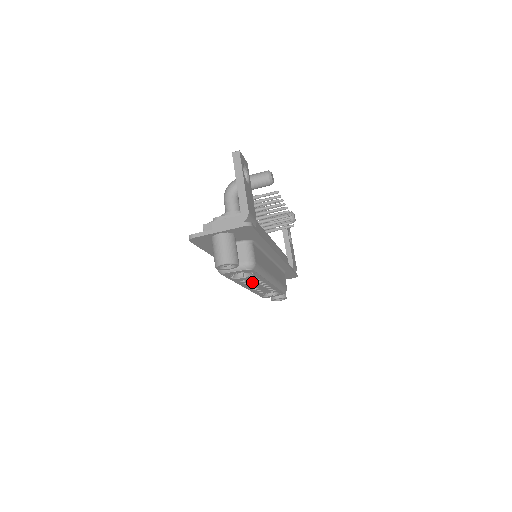
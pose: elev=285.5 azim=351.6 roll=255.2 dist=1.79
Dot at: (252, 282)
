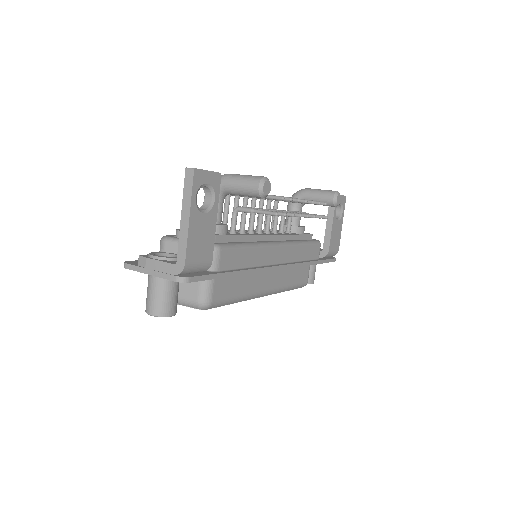
Dot at: occluded
